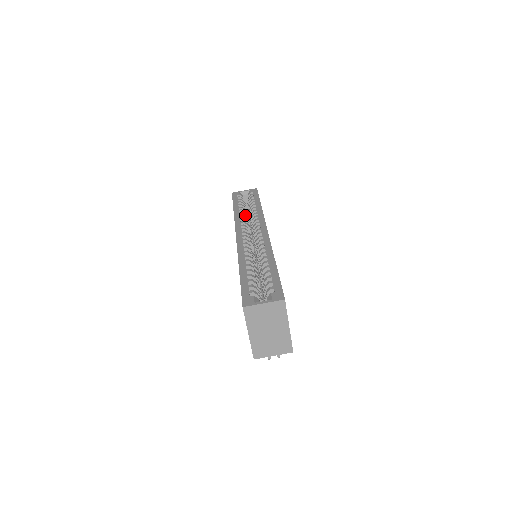
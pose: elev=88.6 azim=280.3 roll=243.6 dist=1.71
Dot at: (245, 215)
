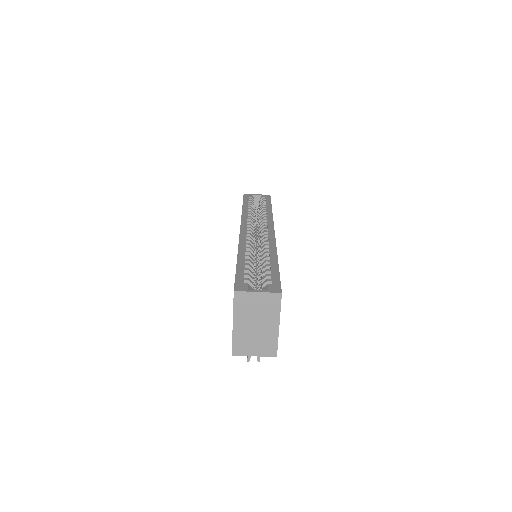
Dot at: (253, 214)
